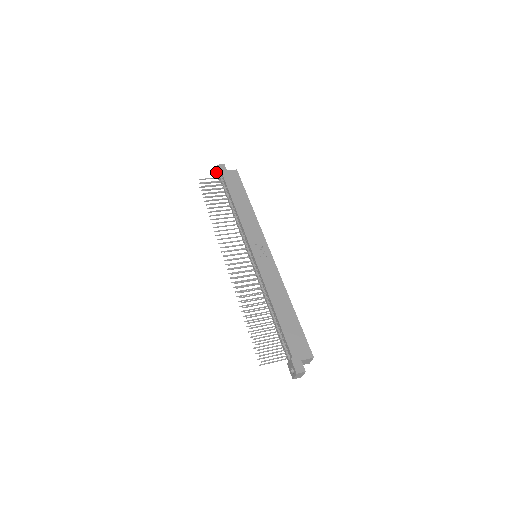
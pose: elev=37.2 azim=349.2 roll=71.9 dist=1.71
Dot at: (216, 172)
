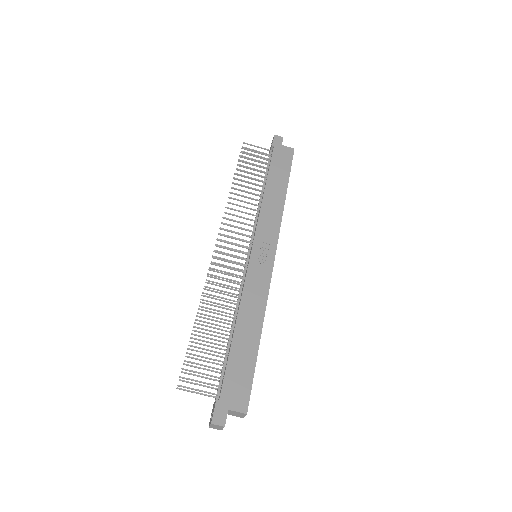
Dot at: (271, 143)
